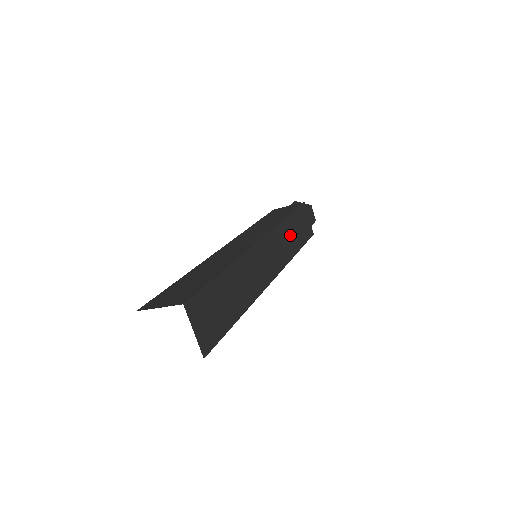
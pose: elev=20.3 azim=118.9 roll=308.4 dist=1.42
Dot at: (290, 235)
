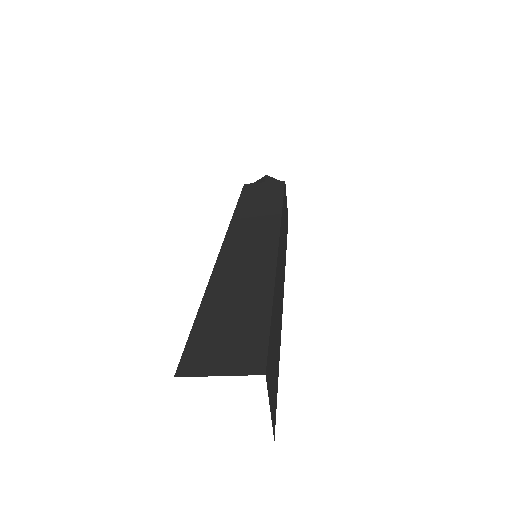
Dot at: (284, 226)
